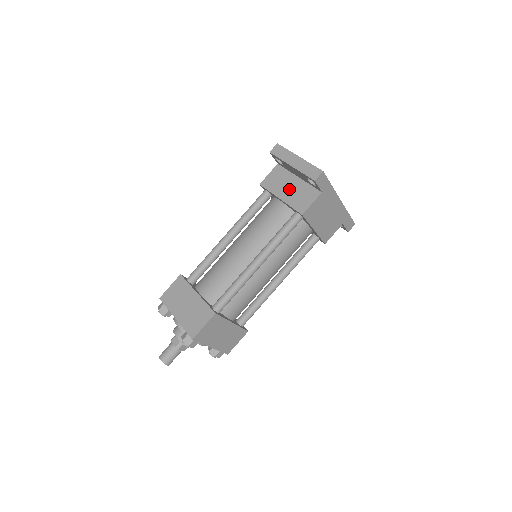
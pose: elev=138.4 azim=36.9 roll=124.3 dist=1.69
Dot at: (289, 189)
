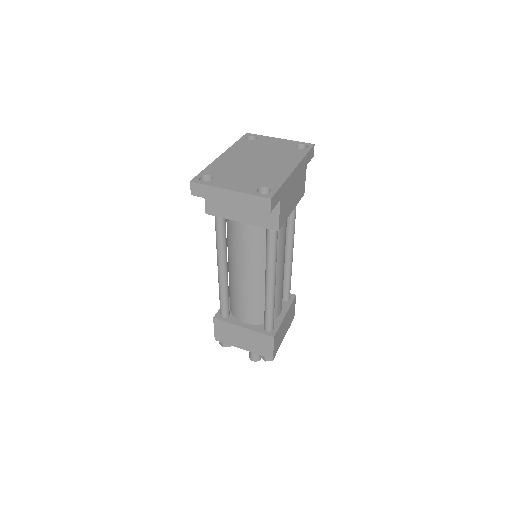
Dot at: (242, 209)
